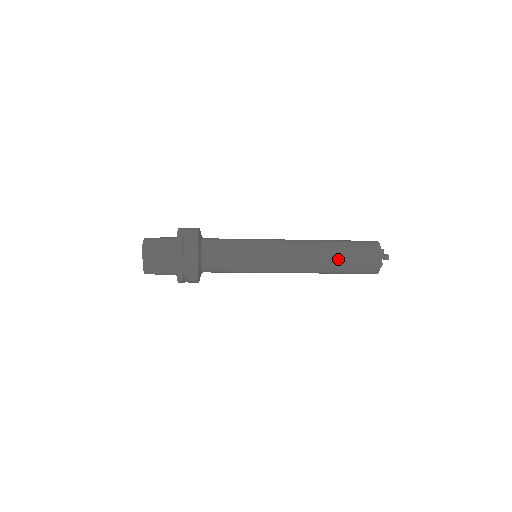
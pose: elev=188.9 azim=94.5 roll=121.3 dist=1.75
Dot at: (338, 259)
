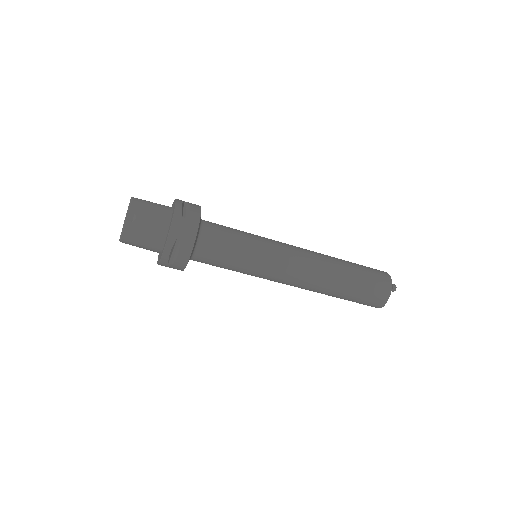
Dot at: (349, 272)
